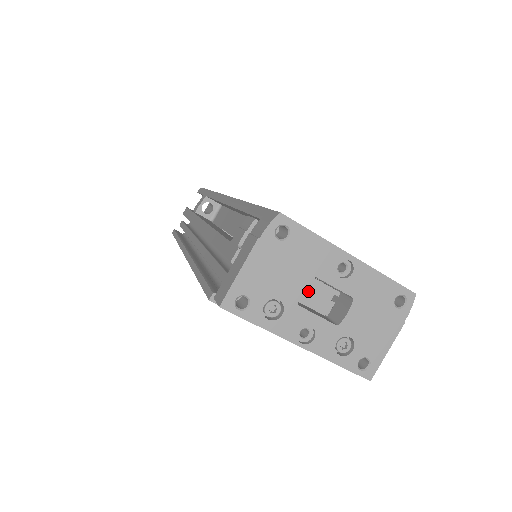
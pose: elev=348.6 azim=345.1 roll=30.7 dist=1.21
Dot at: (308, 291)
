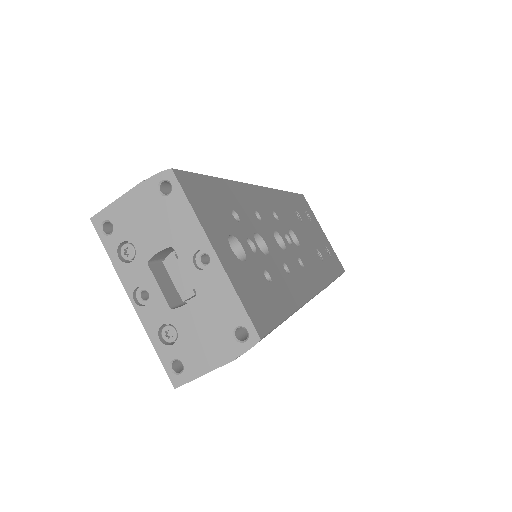
Dot at: (178, 265)
